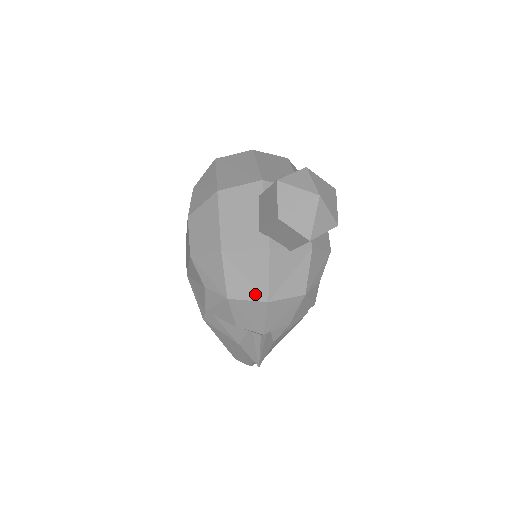
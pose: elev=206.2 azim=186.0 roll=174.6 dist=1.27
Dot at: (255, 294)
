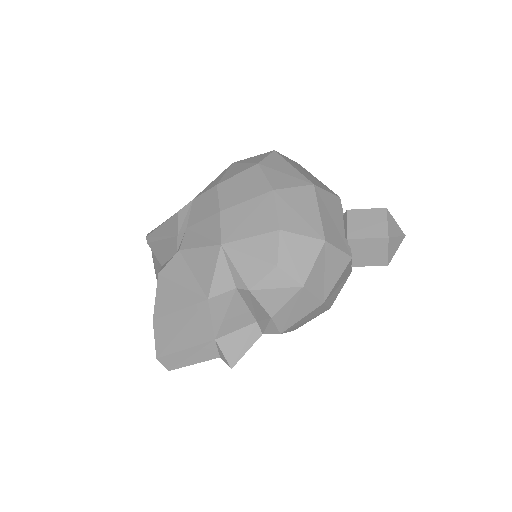
Dot at: (321, 292)
